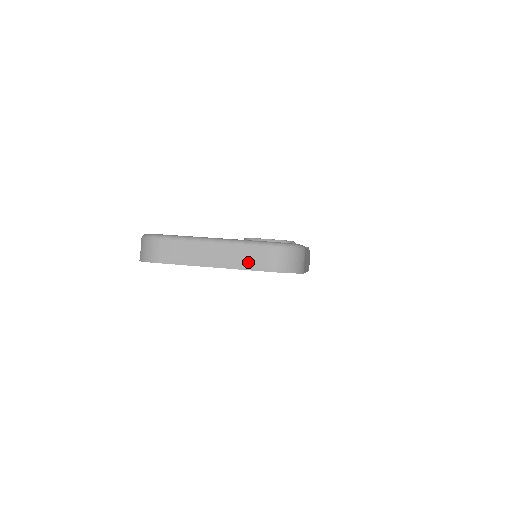
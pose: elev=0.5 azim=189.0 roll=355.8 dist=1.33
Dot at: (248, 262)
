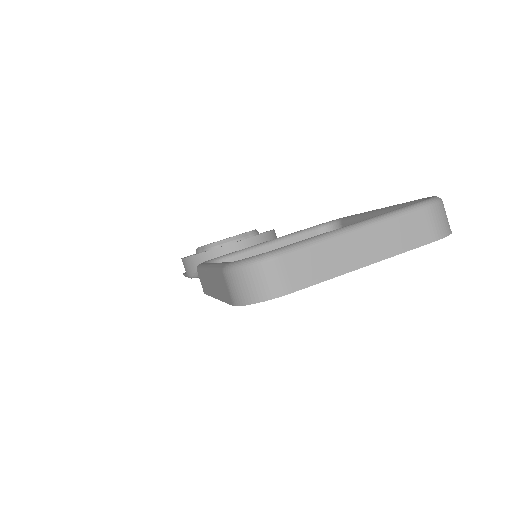
Dot at: (407, 239)
